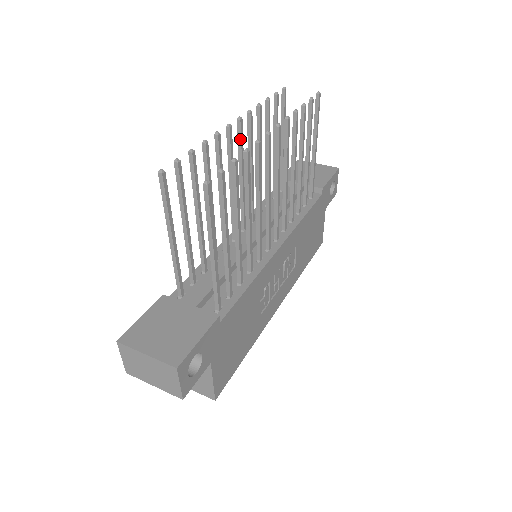
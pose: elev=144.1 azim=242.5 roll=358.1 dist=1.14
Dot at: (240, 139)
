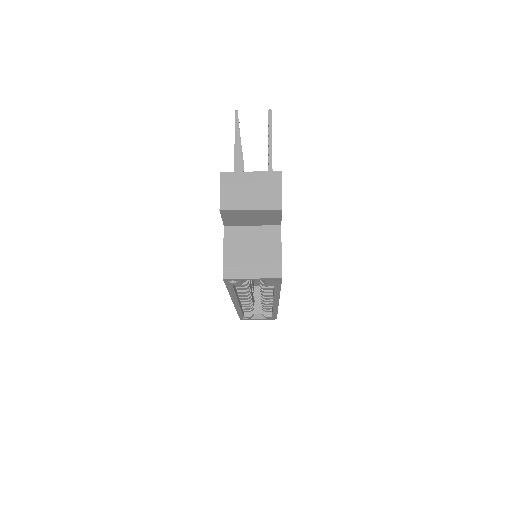
Dot at: (243, 171)
